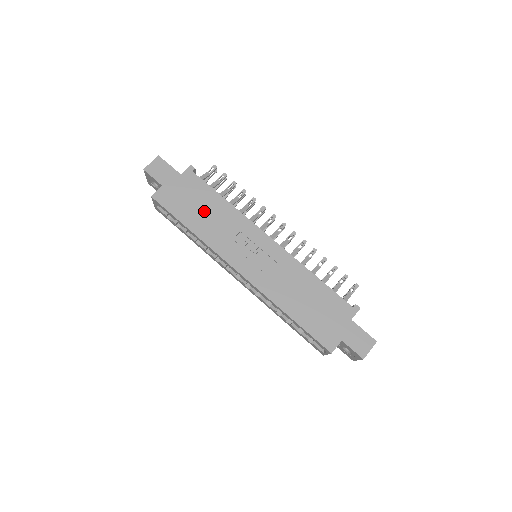
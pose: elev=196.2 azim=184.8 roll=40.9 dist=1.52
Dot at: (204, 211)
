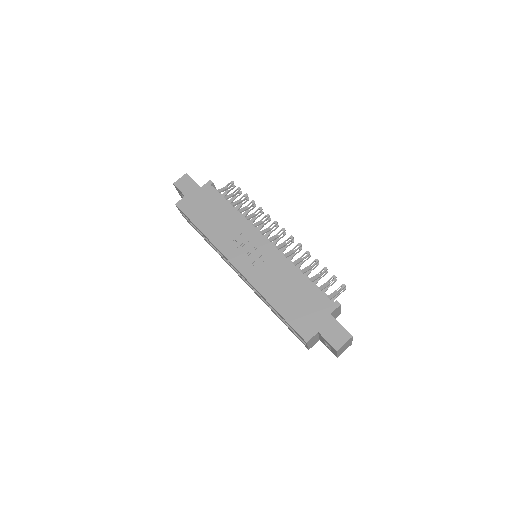
Dot at: (215, 216)
